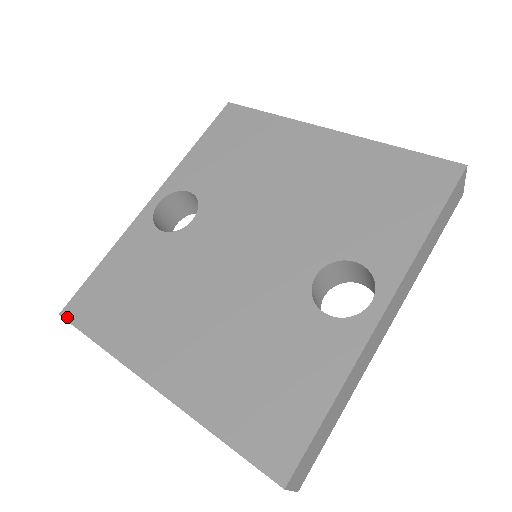
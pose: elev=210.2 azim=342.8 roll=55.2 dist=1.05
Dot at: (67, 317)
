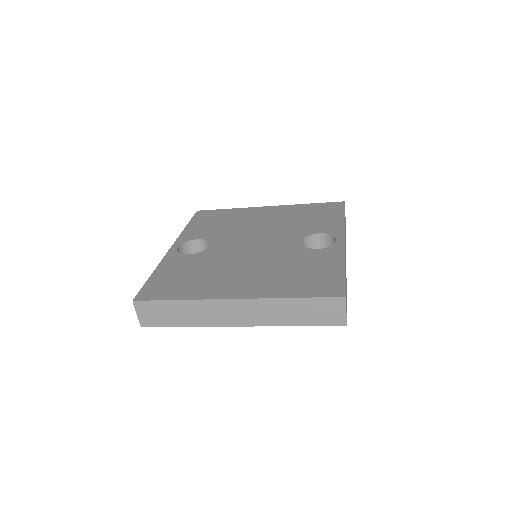
Dot at: (141, 299)
